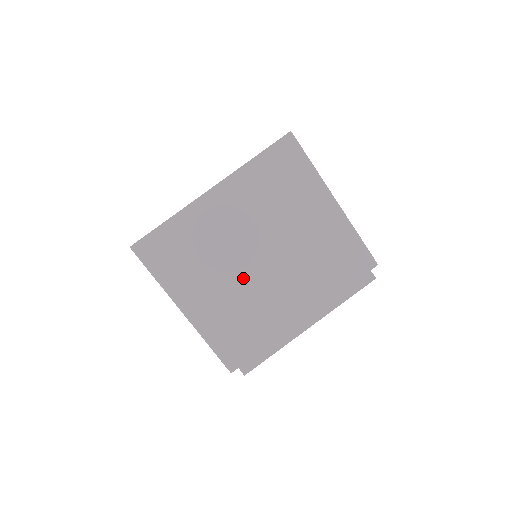
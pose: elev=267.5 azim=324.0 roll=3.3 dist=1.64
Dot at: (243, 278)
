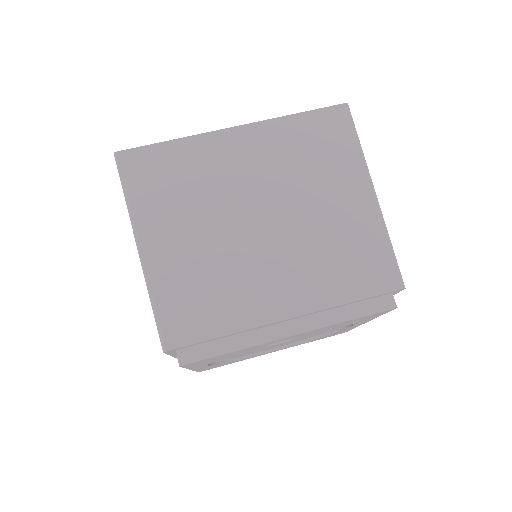
Dot at: (230, 238)
